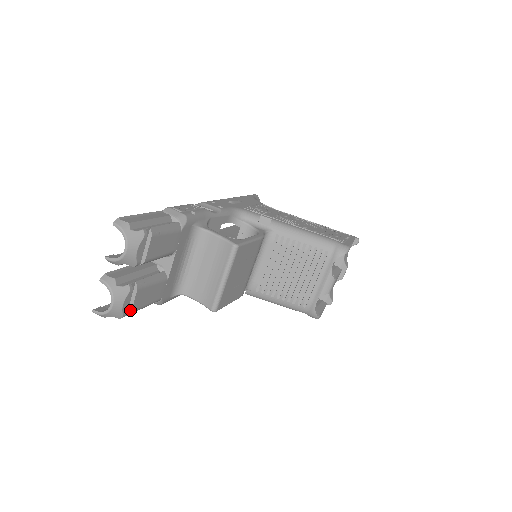
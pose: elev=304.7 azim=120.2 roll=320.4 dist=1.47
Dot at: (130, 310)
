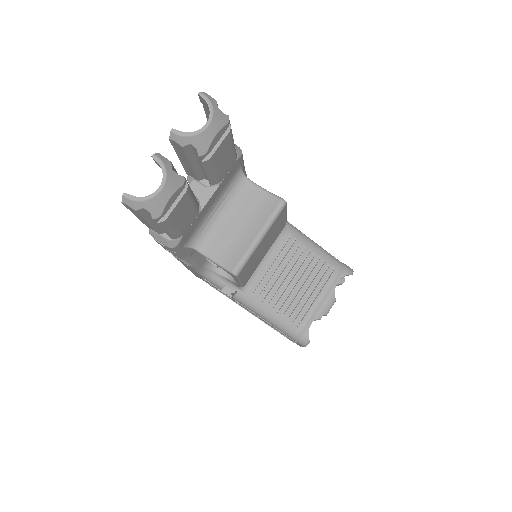
Dot at: (166, 216)
